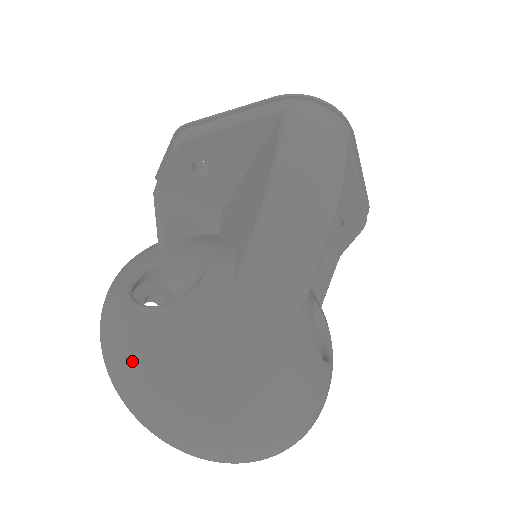
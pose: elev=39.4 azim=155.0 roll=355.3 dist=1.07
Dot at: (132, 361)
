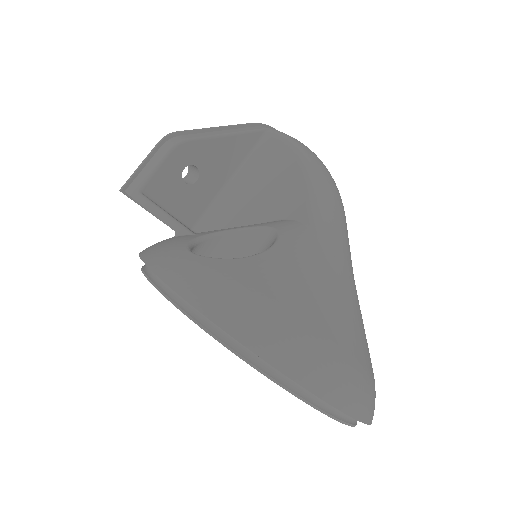
Dot at: (259, 305)
